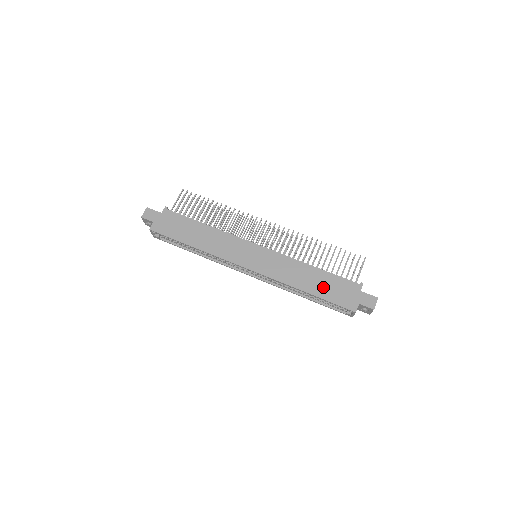
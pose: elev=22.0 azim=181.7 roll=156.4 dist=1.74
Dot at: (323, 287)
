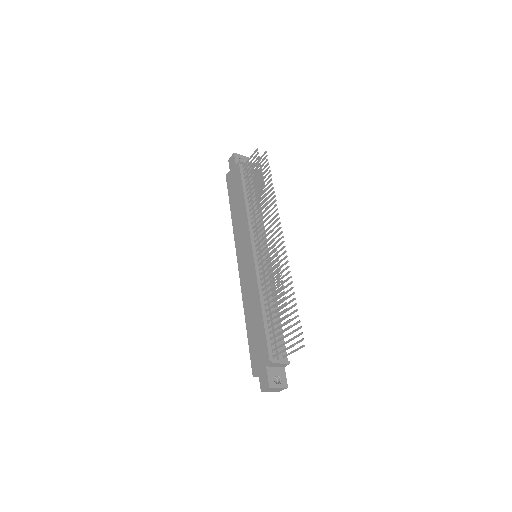
Dot at: (254, 331)
